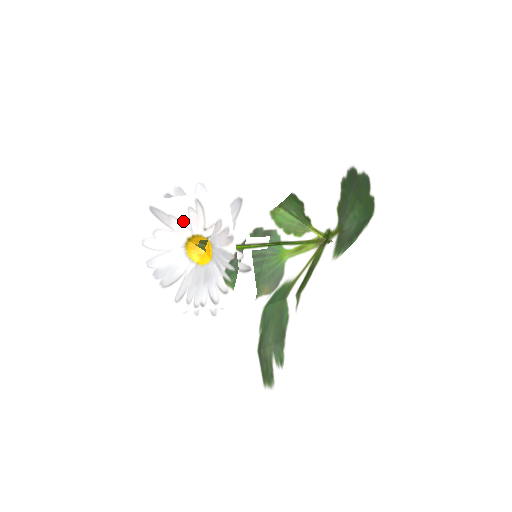
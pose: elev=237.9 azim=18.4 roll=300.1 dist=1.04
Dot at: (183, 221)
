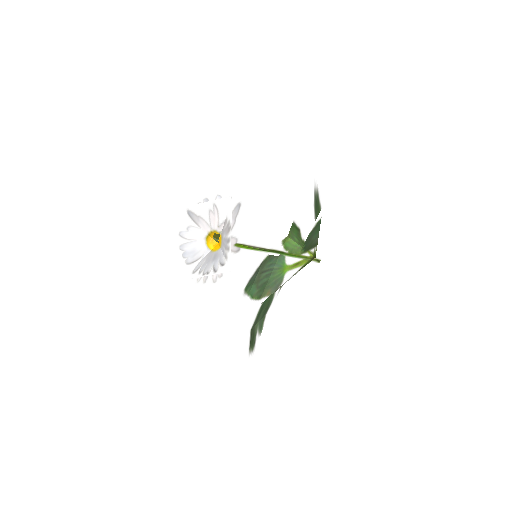
Dot at: (206, 220)
